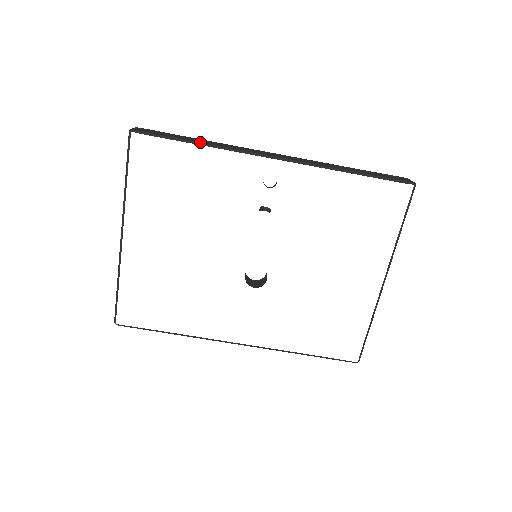
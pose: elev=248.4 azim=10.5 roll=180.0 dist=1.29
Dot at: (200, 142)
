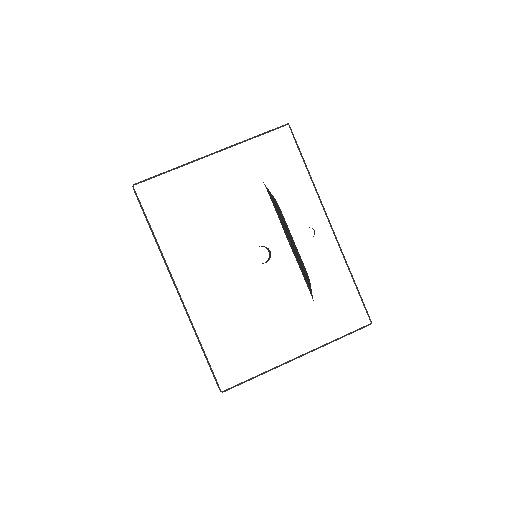
Dot at: occluded
